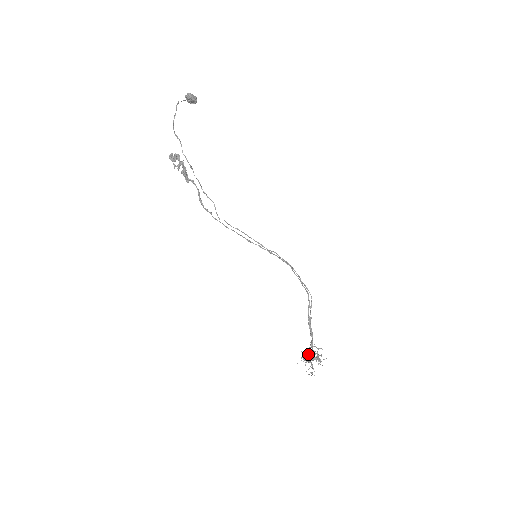
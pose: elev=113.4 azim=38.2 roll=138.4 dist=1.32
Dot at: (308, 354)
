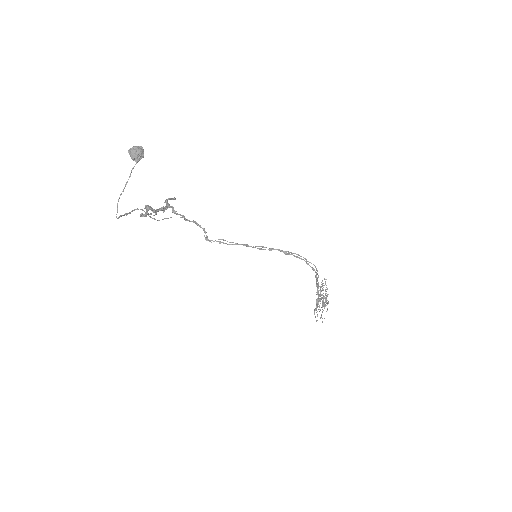
Dot at: occluded
